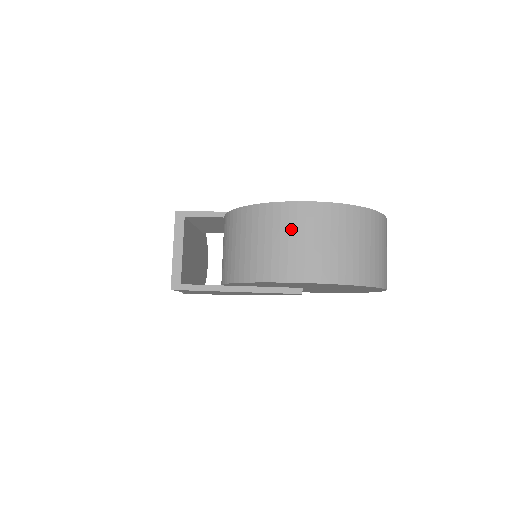
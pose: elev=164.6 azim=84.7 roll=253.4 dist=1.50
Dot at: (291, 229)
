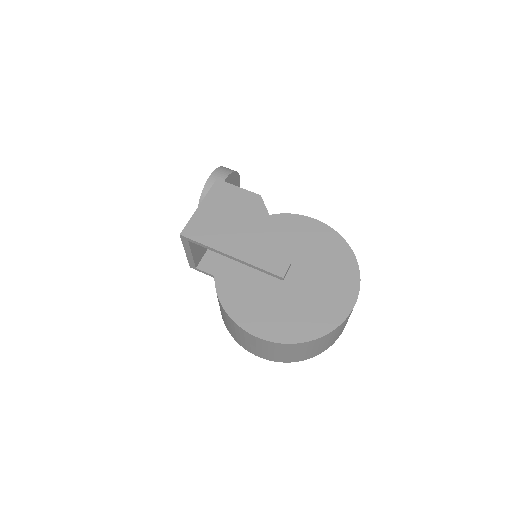
Dot at: (246, 339)
